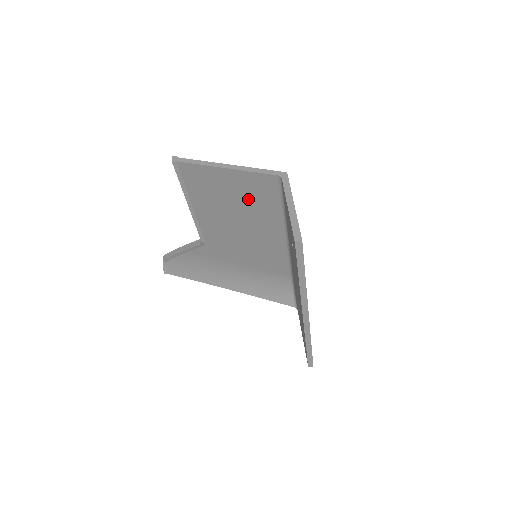
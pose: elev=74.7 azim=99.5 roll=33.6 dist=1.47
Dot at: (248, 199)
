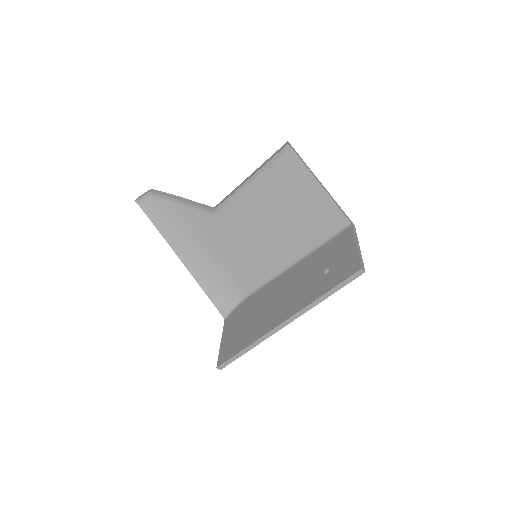
Dot at: (304, 216)
